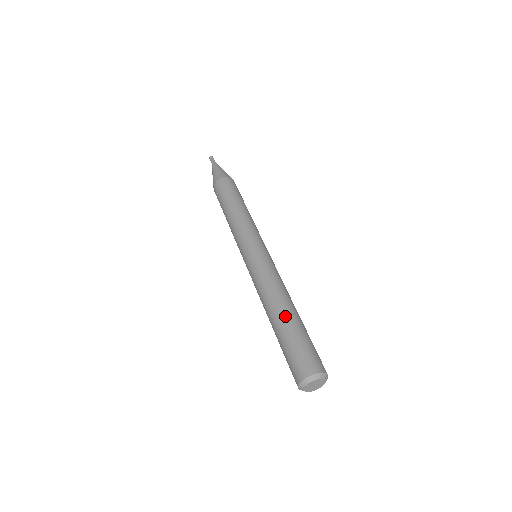
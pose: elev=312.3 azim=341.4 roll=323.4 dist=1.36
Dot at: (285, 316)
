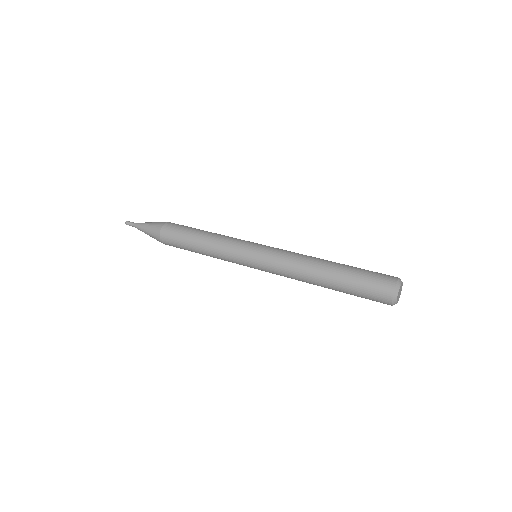
Dot at: occluded
